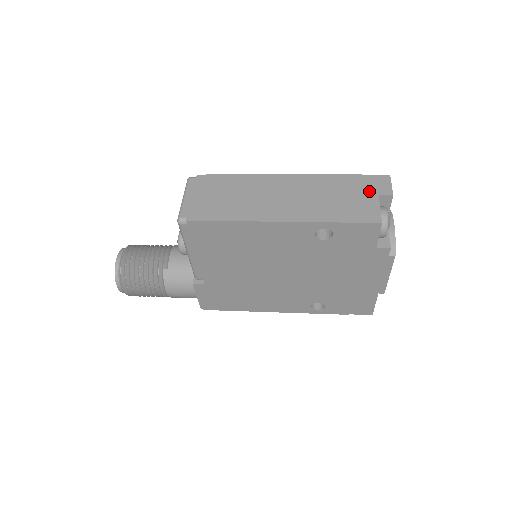
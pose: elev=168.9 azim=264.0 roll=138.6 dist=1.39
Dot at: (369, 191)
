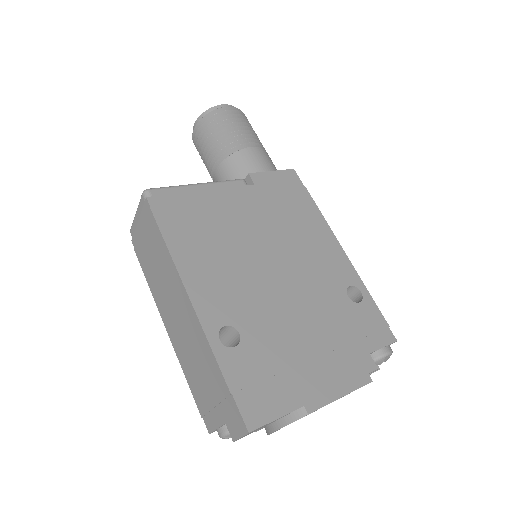
Dot at: (223, 410)
